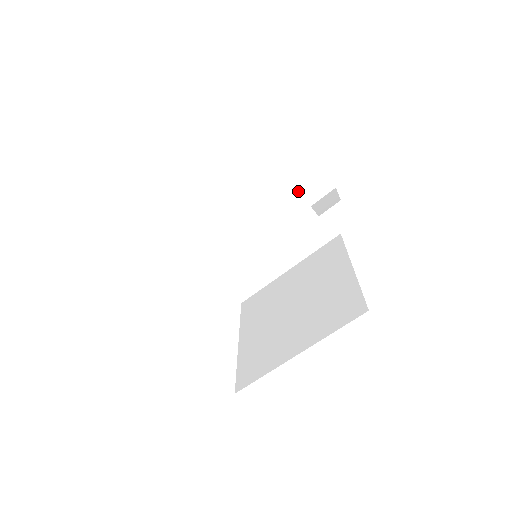
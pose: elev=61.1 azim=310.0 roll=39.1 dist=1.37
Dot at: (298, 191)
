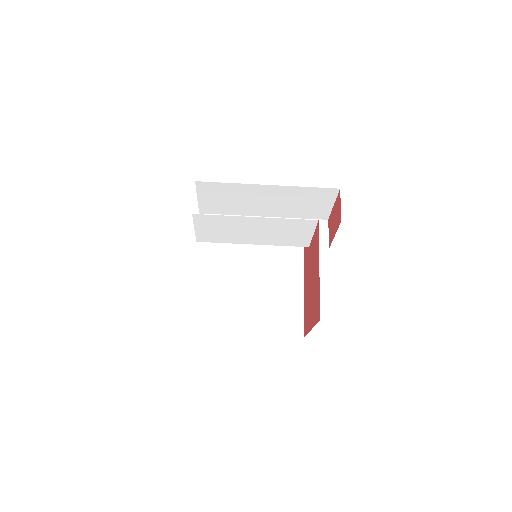
Dot at: (306, 210)
